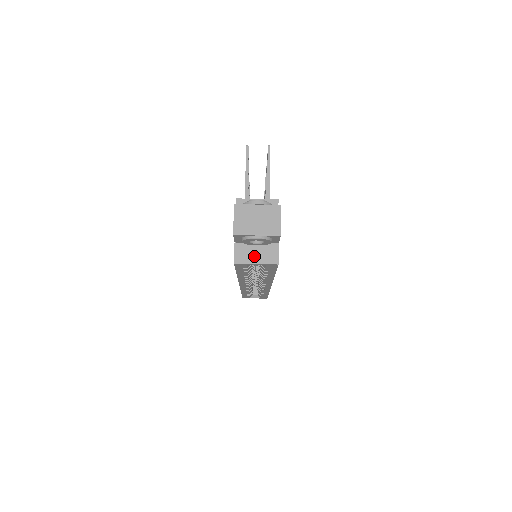
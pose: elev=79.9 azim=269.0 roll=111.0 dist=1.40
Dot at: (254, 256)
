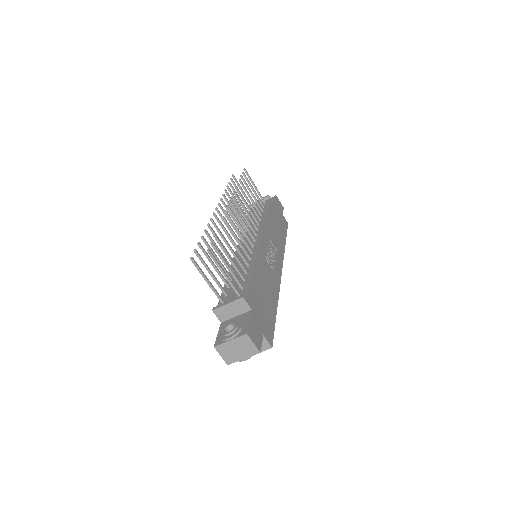
Dot at: occluded
